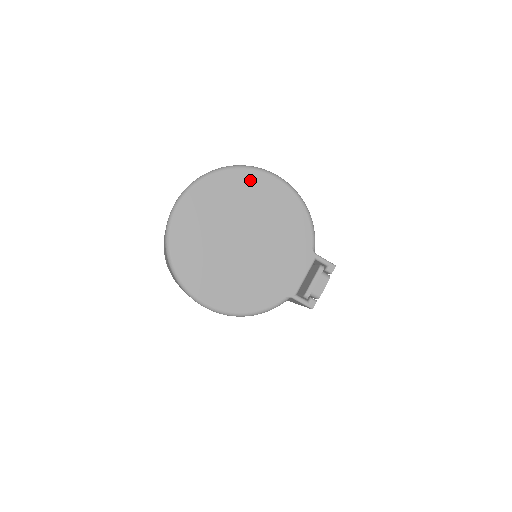
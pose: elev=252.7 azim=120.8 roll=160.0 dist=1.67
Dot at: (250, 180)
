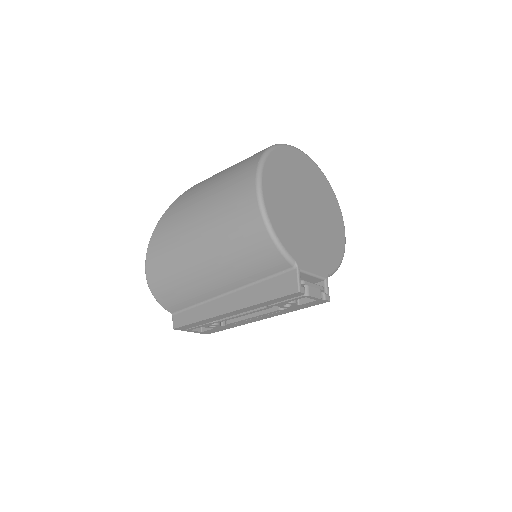
Dot at: (335, 206)
